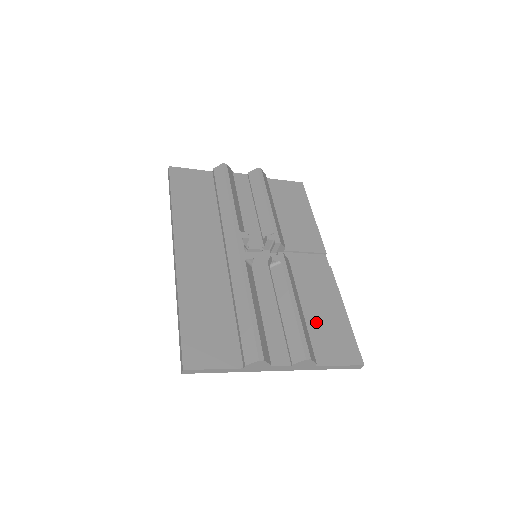
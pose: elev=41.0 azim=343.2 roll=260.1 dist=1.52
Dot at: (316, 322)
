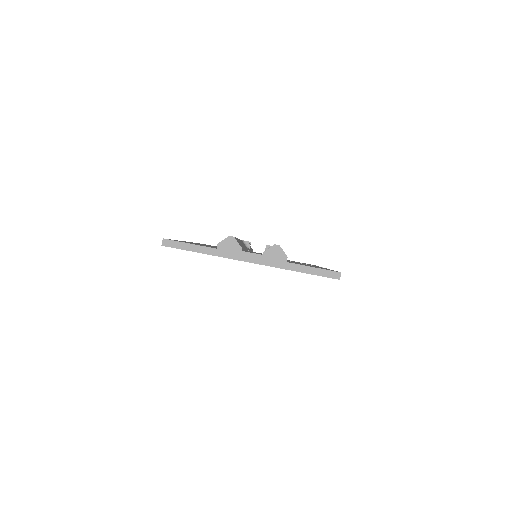
Dot at: occluded
